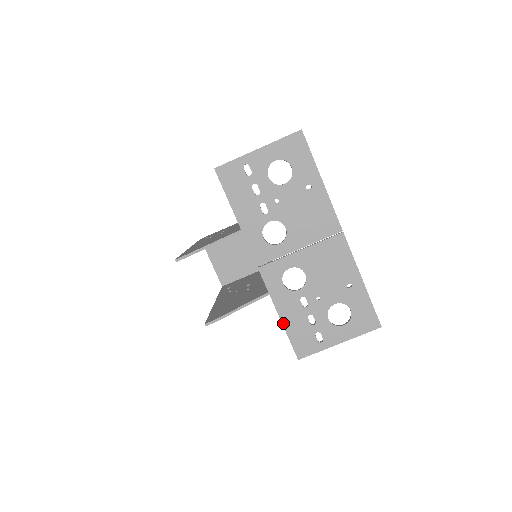
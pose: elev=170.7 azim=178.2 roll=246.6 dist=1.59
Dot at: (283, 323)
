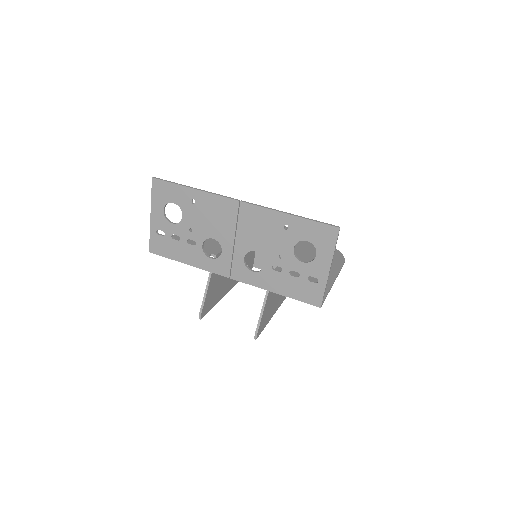
Dot at: (283, 295)
